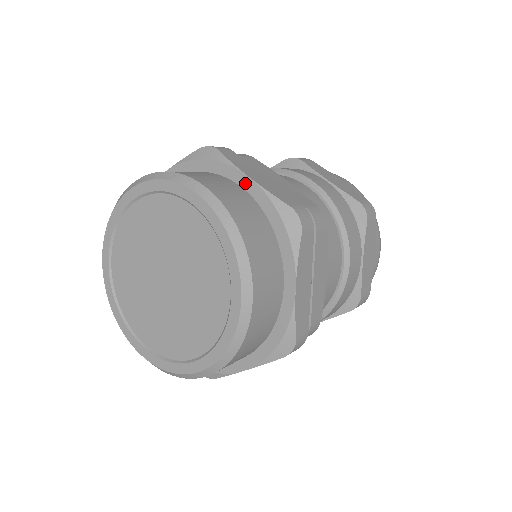
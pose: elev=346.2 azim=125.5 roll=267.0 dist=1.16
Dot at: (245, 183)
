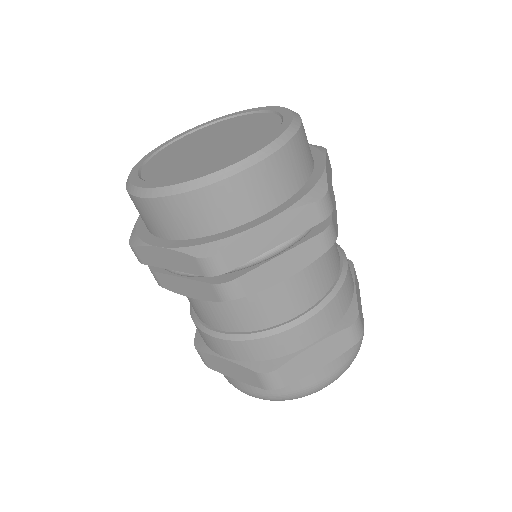
Dot at: occluded
